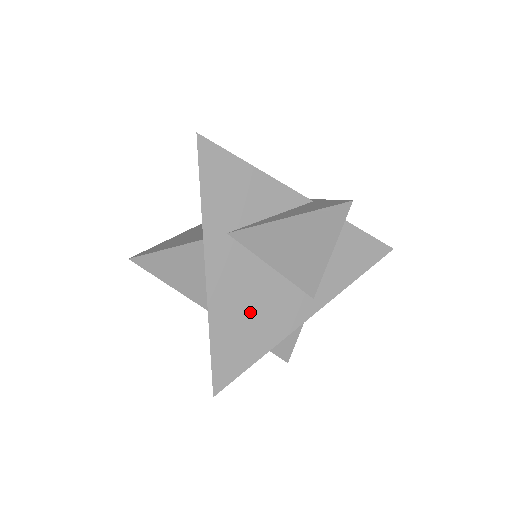
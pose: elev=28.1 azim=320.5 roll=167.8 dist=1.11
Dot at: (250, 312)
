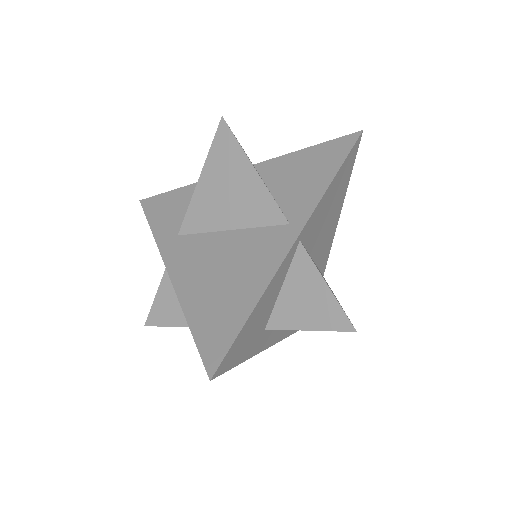
Dot at: (222, 276)
